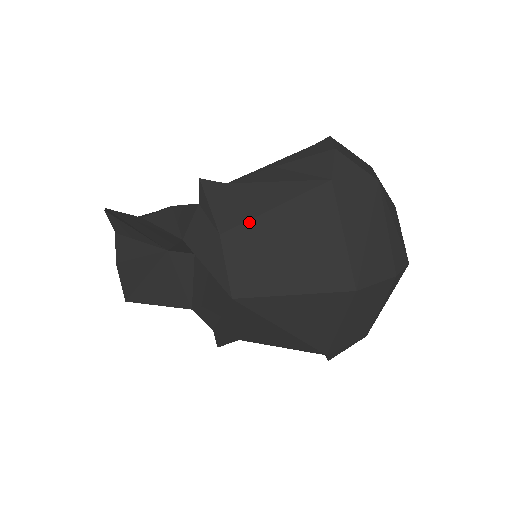
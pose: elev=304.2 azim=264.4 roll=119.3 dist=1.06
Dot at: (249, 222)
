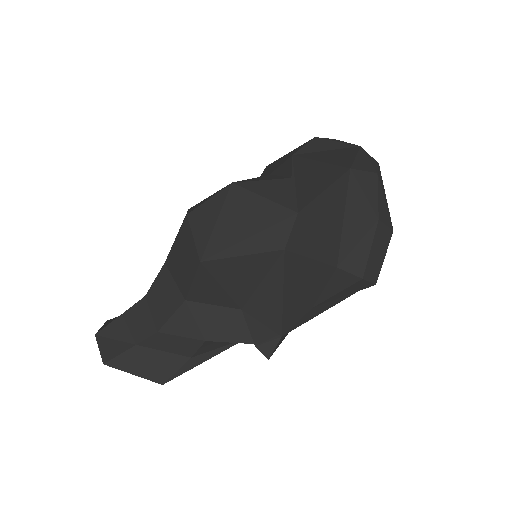
Dot at: occluded
